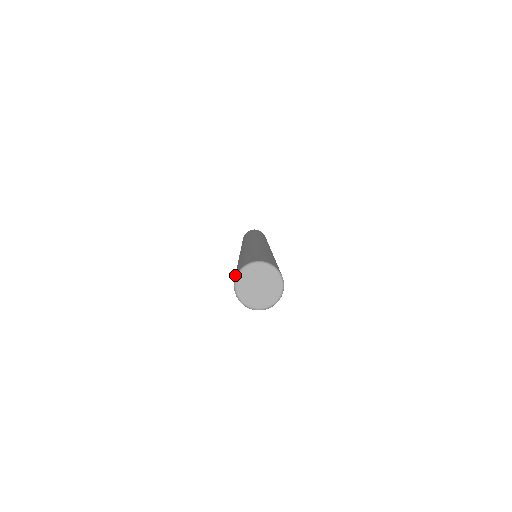
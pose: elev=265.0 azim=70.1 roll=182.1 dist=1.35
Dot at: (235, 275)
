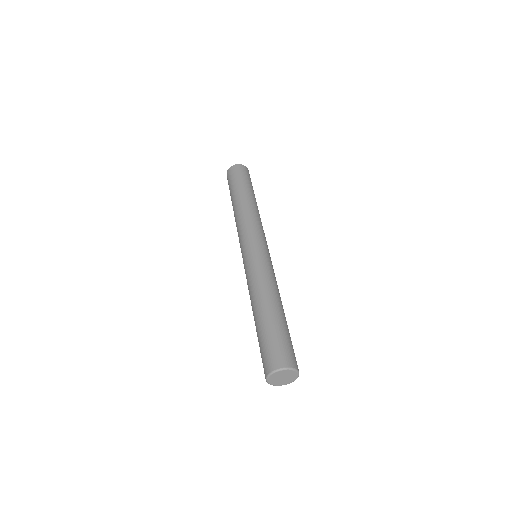
Dot at: occluded
